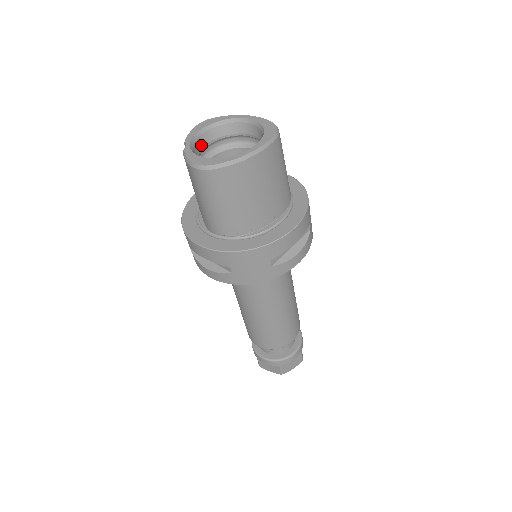
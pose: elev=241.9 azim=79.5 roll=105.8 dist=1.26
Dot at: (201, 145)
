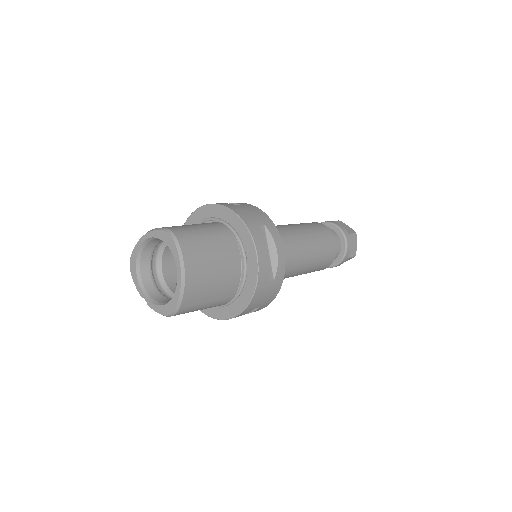
Dot at: (150, 282)
